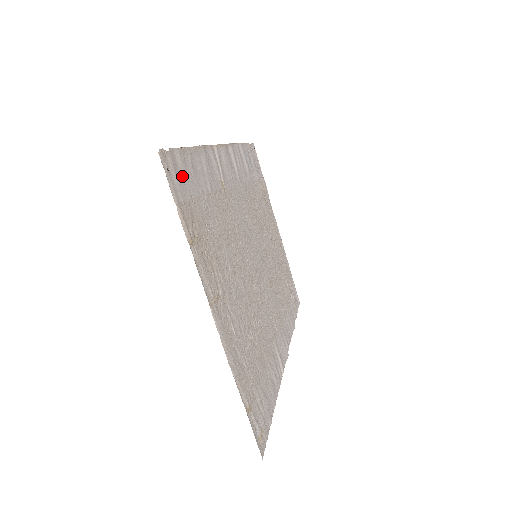
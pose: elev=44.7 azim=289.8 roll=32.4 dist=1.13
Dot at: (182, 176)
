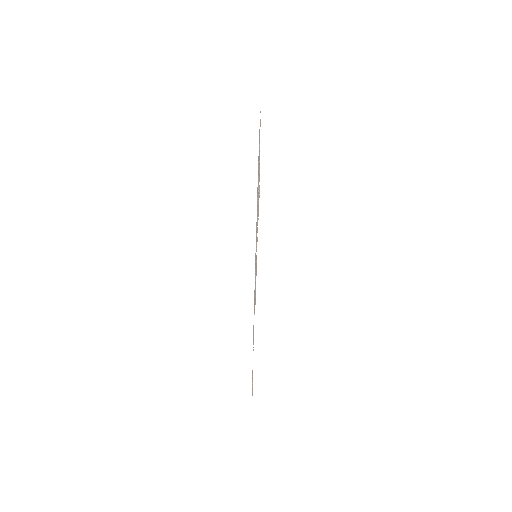
Dot at: occluded
